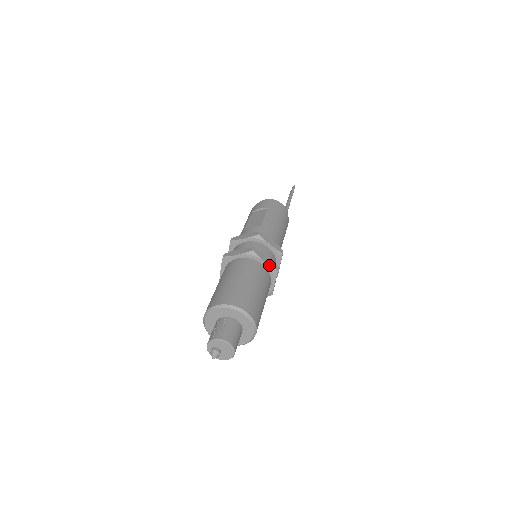
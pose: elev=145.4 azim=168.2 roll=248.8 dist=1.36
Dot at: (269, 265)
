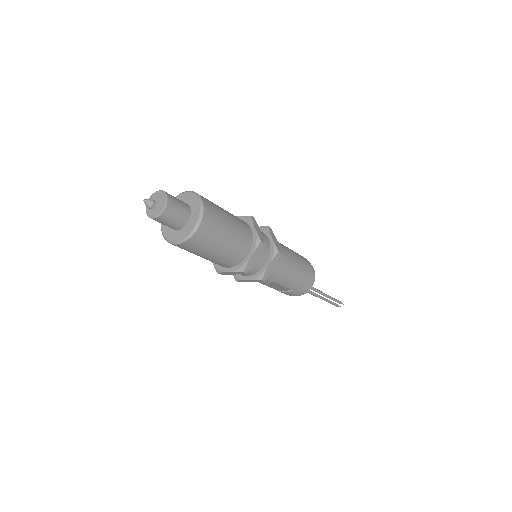
Dot at: (257, 232)
